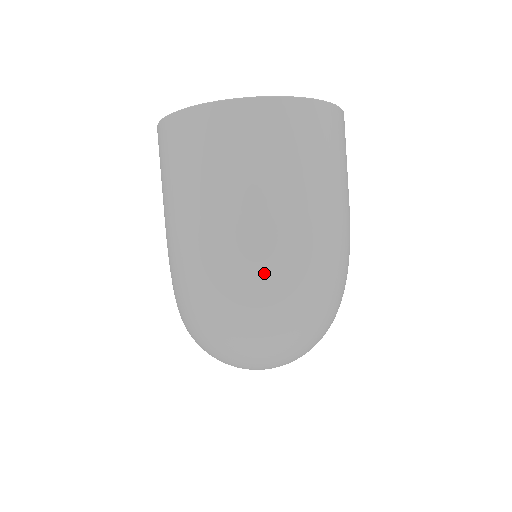
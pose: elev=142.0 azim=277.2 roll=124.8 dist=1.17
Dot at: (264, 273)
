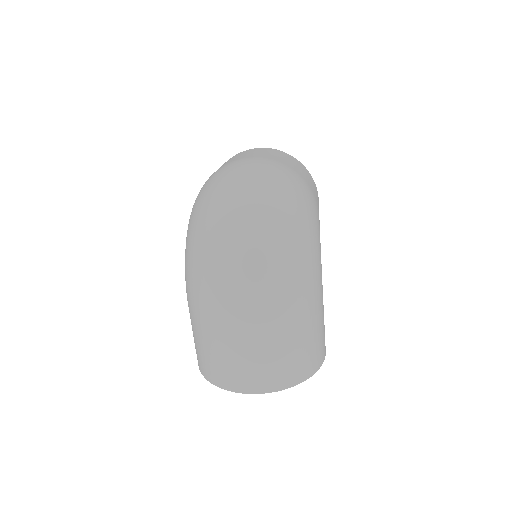
Dot at: (241, 169)
